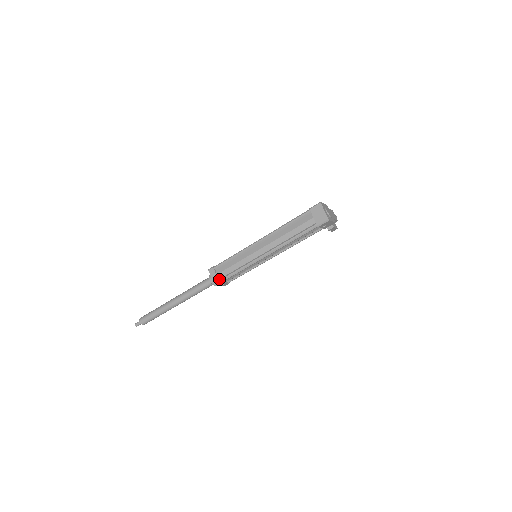
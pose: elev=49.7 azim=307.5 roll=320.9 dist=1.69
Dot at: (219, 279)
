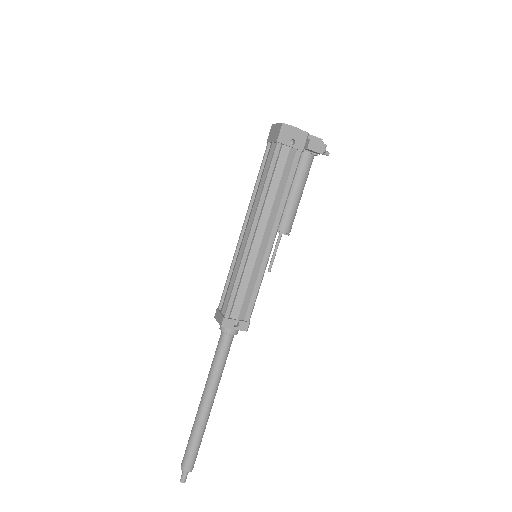
Dot at: (224, 315)
